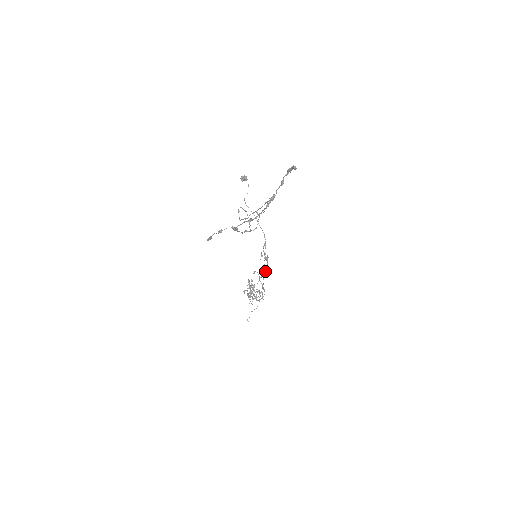
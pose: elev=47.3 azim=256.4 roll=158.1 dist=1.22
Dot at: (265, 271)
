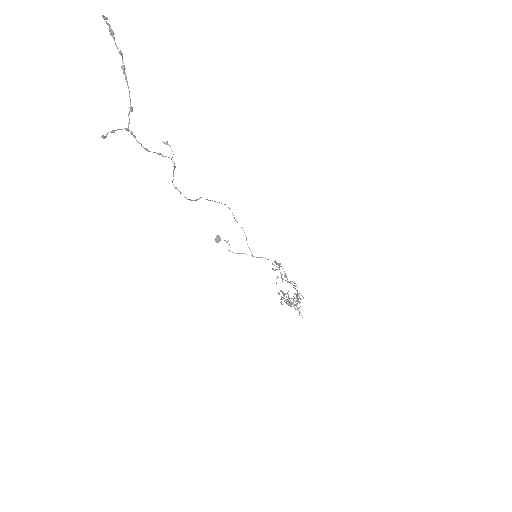
Dot at: (279, 267)
